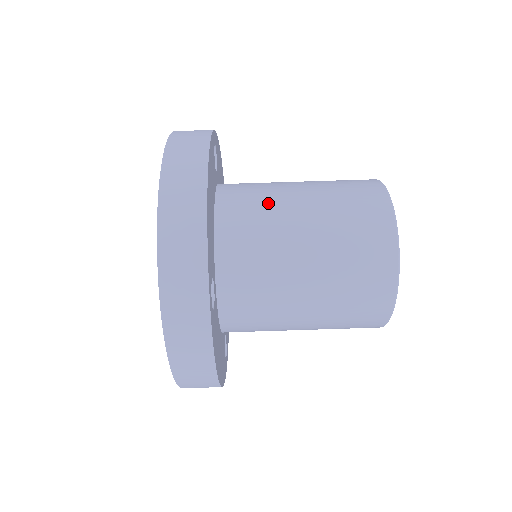
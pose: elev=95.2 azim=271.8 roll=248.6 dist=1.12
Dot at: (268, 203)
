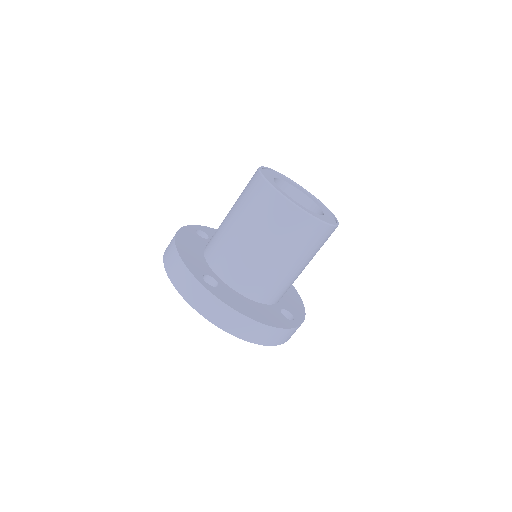
Dot at: (219, 227)
